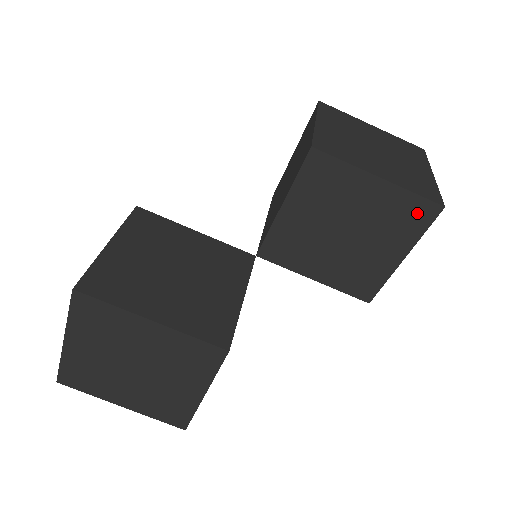
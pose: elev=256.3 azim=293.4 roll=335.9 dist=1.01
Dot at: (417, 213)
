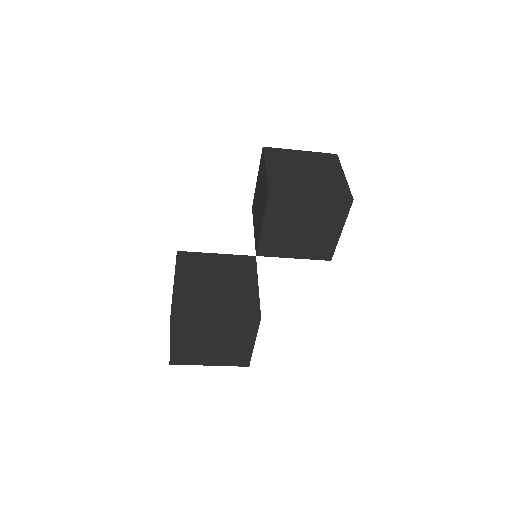
Dot at: (339, 207)
